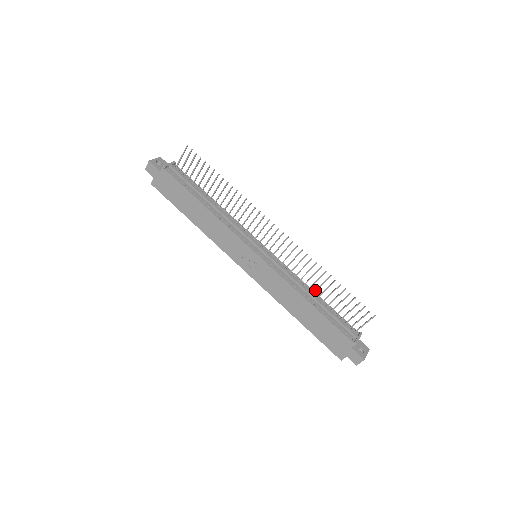
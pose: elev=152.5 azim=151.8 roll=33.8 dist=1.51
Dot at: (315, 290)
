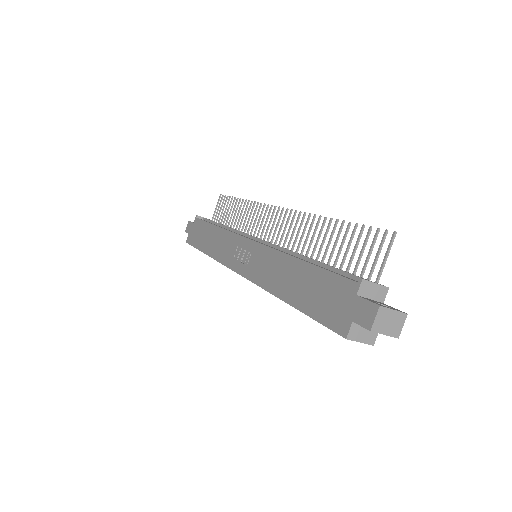
Dot at: occluded
